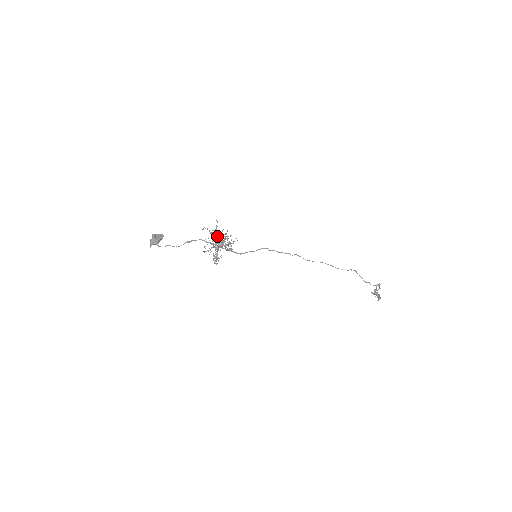
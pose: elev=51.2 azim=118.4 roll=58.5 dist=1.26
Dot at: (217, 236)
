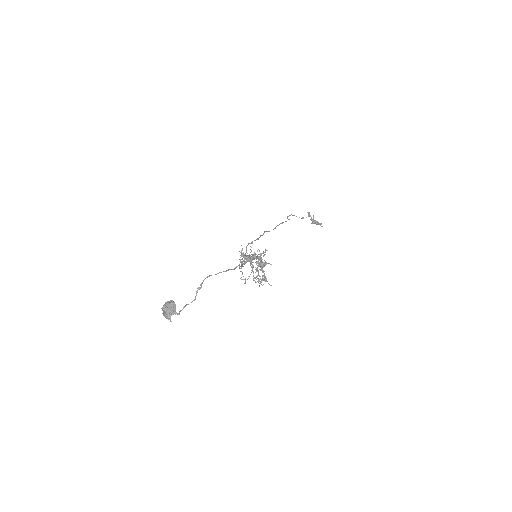
Dot at: occluded
